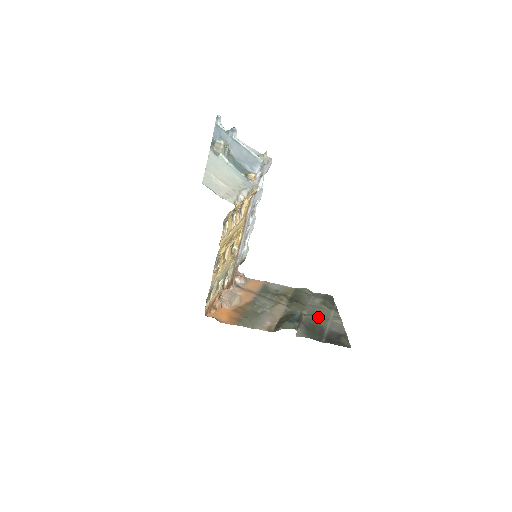
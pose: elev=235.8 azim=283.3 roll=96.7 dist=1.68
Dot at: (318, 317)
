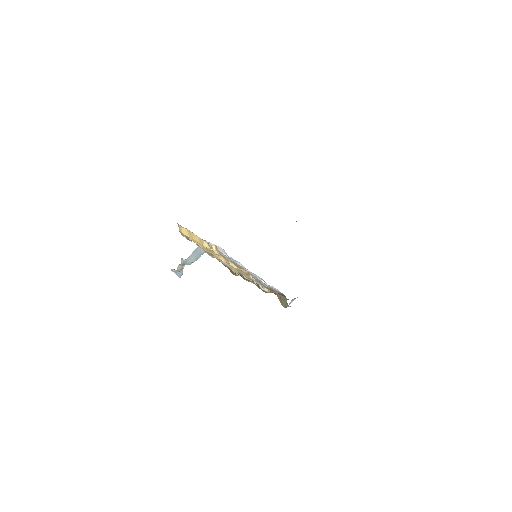
Dot at: occluded
